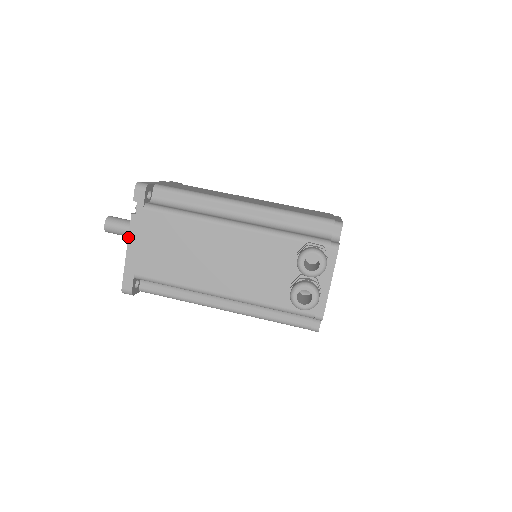
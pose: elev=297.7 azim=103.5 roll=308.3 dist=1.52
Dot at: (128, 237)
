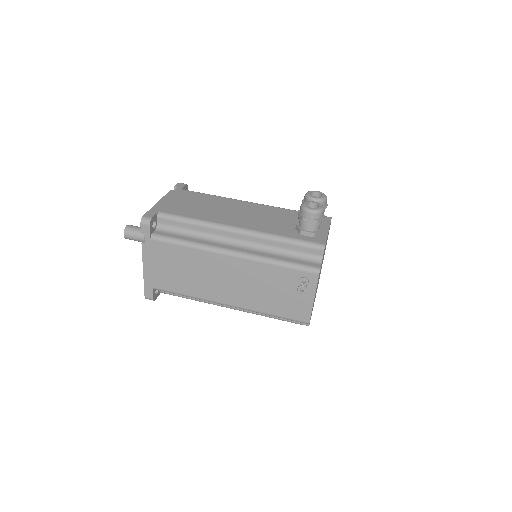
Dot at: (163, 197)
